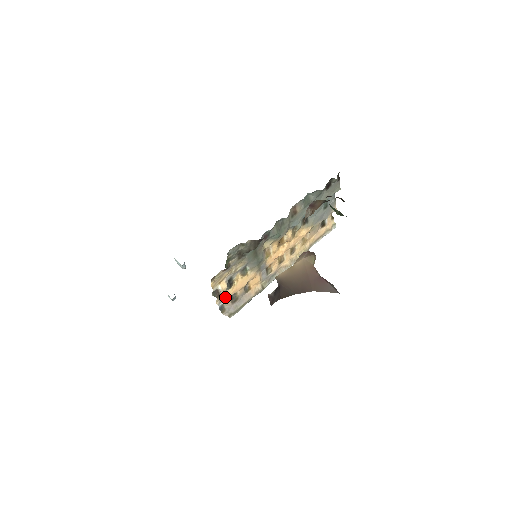
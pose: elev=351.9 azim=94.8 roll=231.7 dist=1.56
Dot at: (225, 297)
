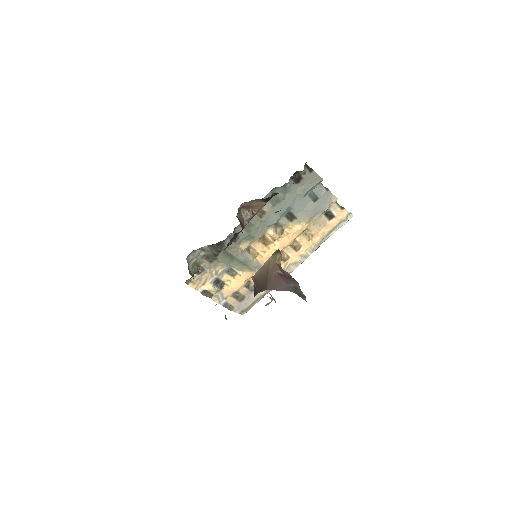
Dot at: (224, 296)
